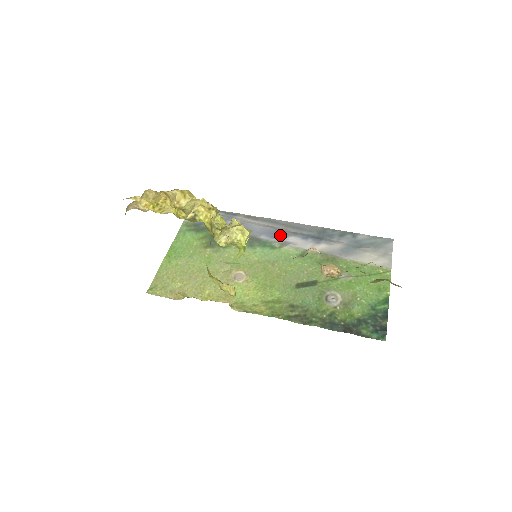
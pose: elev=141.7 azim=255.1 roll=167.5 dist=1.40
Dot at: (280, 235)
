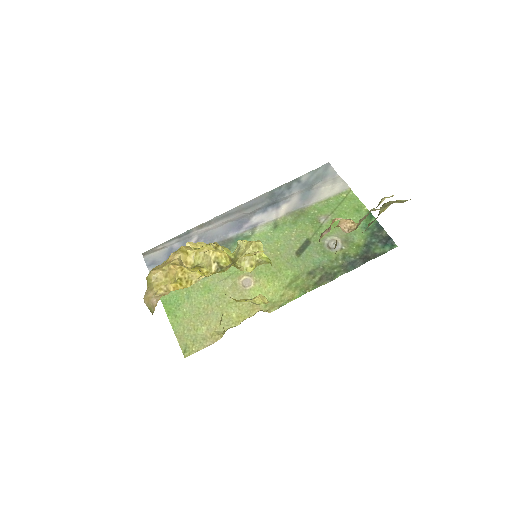
Dot at: (243, 223)
